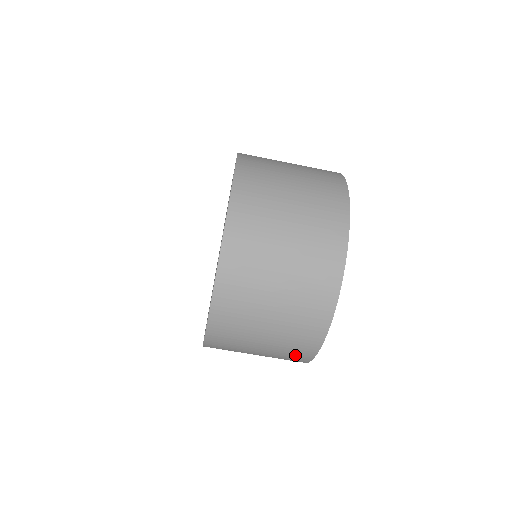
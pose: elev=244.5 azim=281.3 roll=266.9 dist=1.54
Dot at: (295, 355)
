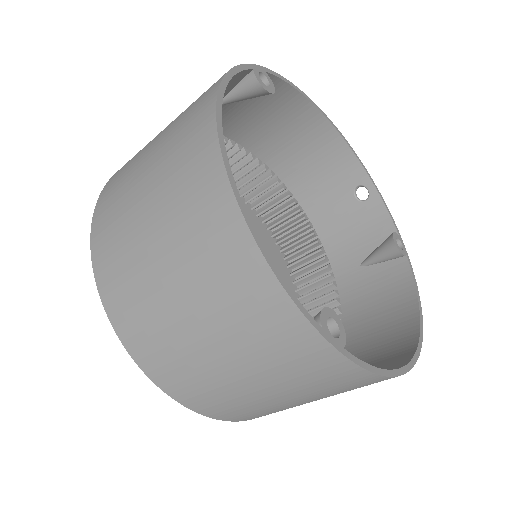
Dot at: occluded
